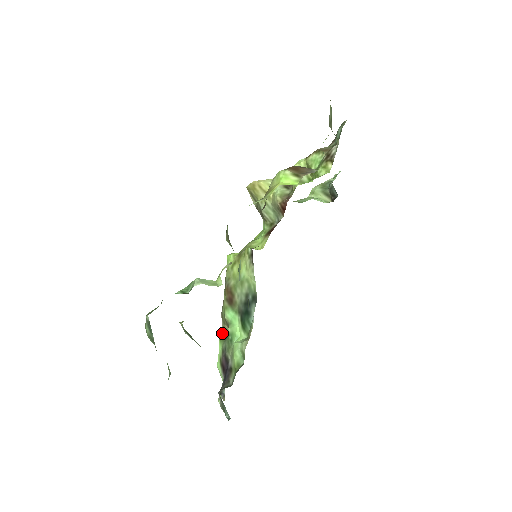
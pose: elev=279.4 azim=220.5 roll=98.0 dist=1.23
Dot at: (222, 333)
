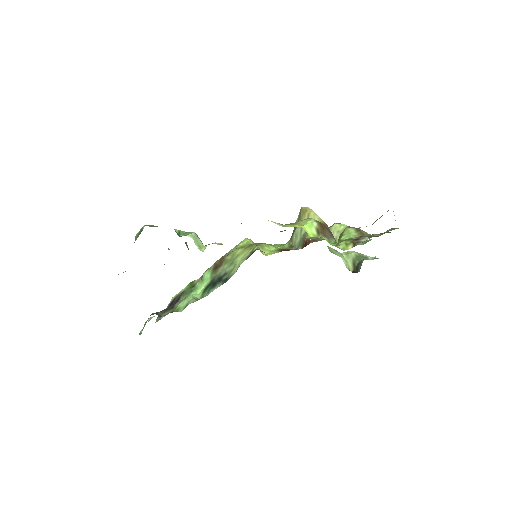
Dot at: (194, 281)
